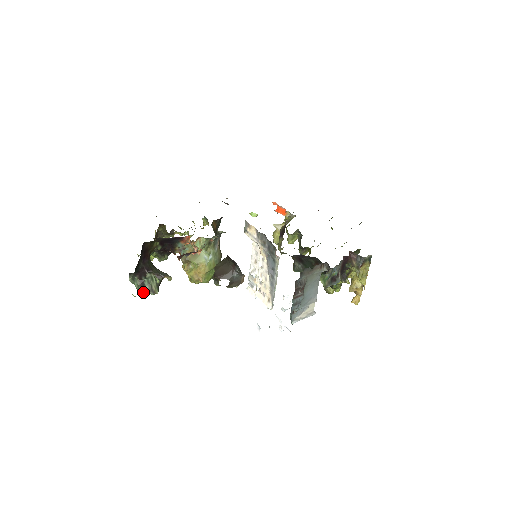
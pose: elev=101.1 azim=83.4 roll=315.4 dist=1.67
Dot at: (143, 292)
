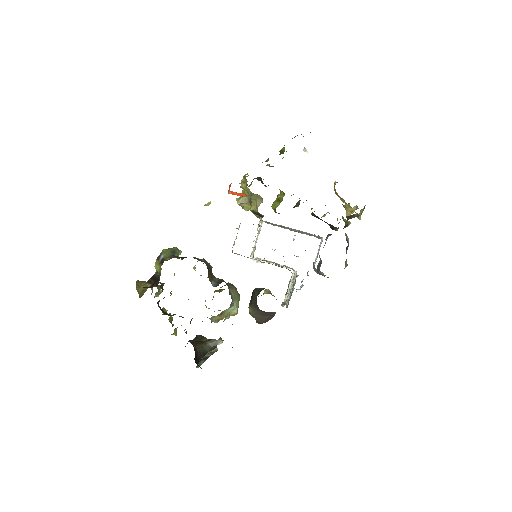
Dot at: occluded
